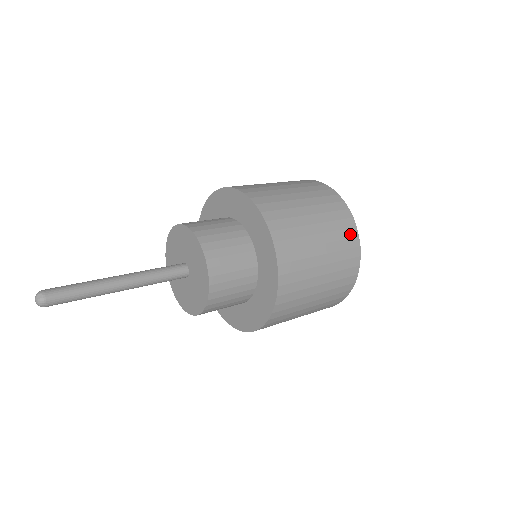
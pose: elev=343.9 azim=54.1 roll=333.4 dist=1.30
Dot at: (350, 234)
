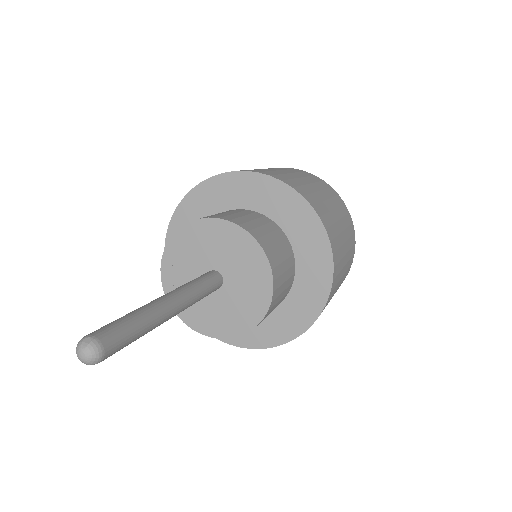
Dot at: (317, 179)
